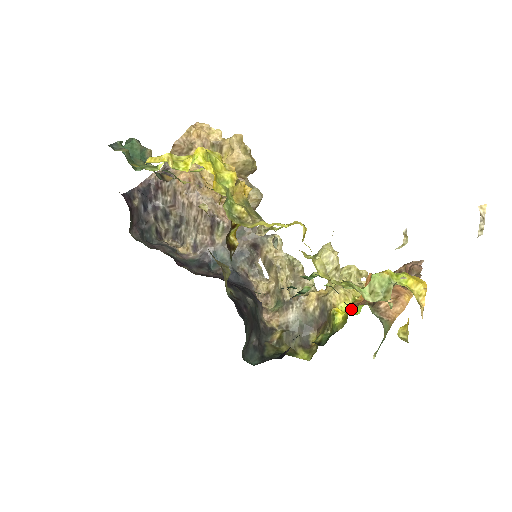
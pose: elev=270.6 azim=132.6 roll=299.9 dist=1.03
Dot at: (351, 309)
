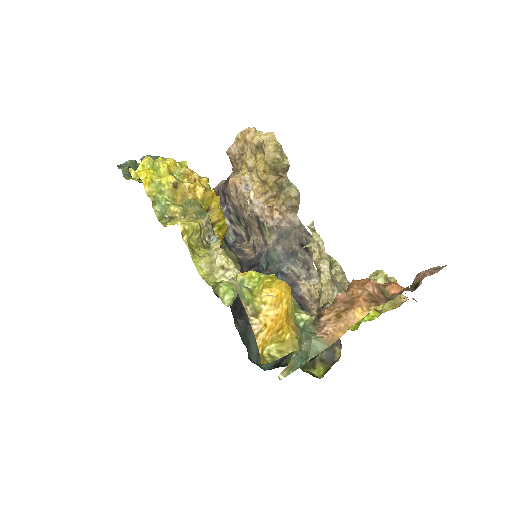
Dot at: (358, 324)
